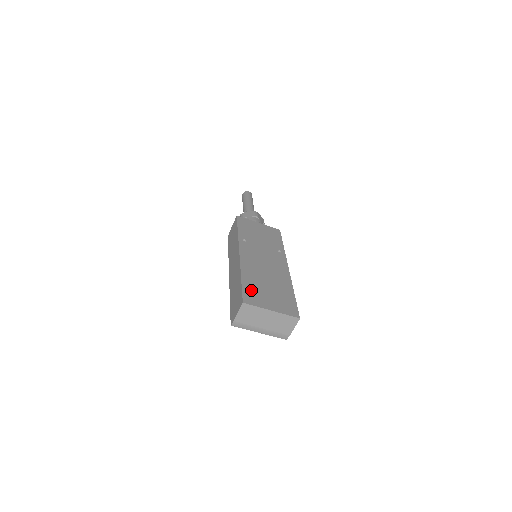
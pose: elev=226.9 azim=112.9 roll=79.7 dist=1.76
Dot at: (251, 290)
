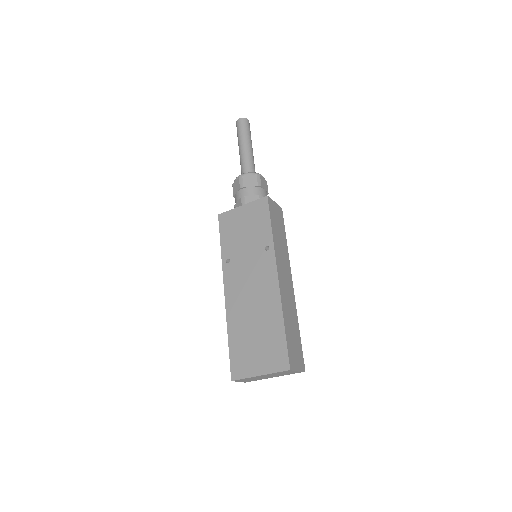
Dot at: (238, 354)
